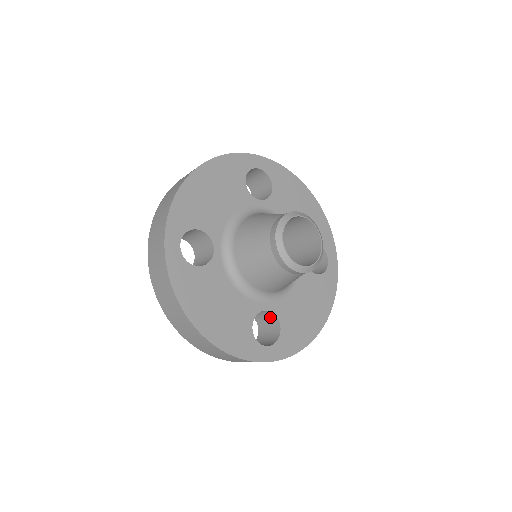
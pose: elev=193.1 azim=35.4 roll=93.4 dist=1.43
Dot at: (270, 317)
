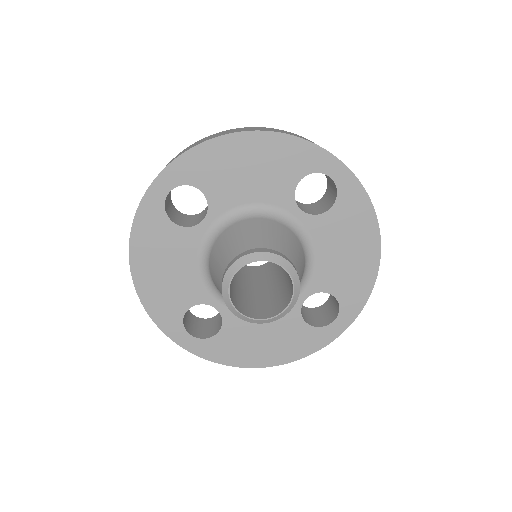
Dot at: occluded
